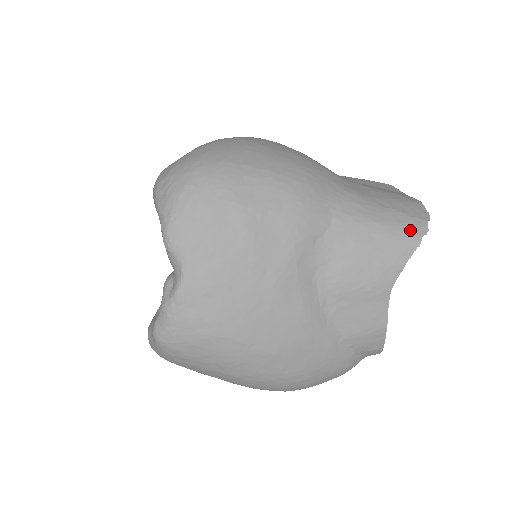
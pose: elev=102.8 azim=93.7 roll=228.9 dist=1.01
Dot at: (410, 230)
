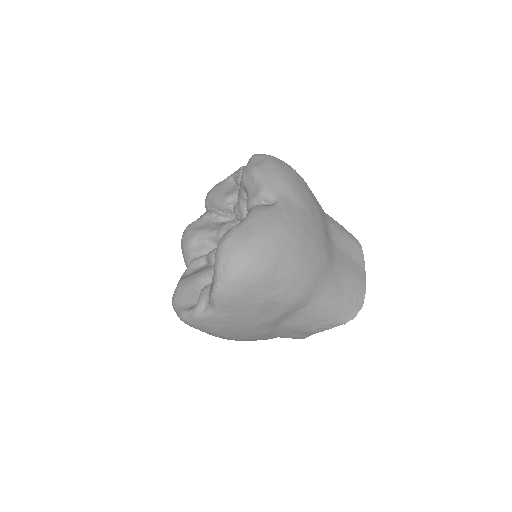
Dot at: (346, 315)
